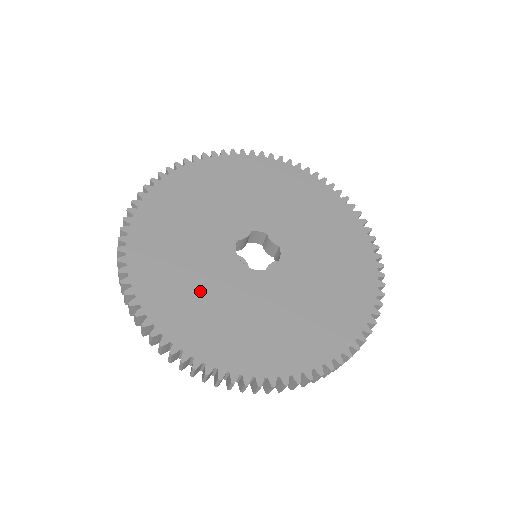
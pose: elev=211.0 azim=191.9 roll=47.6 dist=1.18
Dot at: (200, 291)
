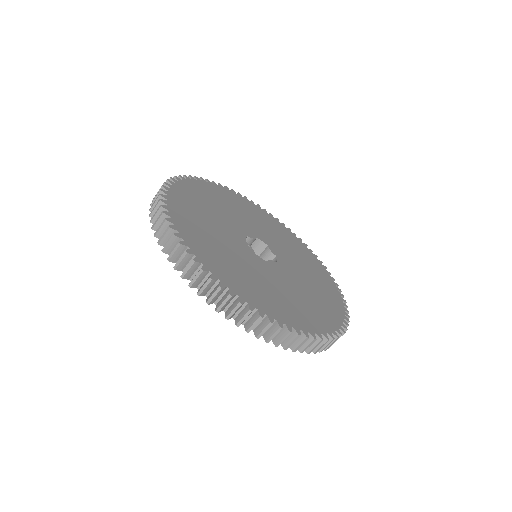
Dot at: (219, 243)
